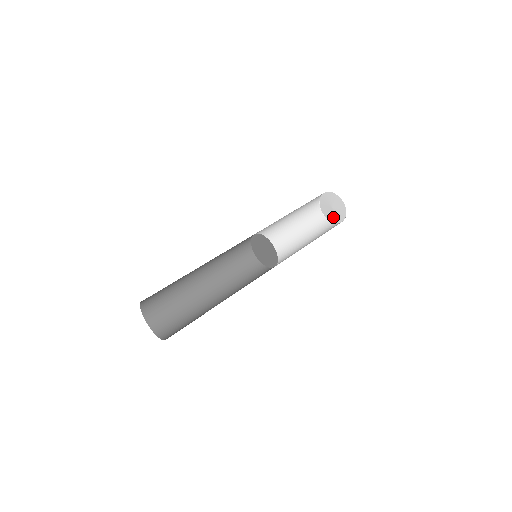
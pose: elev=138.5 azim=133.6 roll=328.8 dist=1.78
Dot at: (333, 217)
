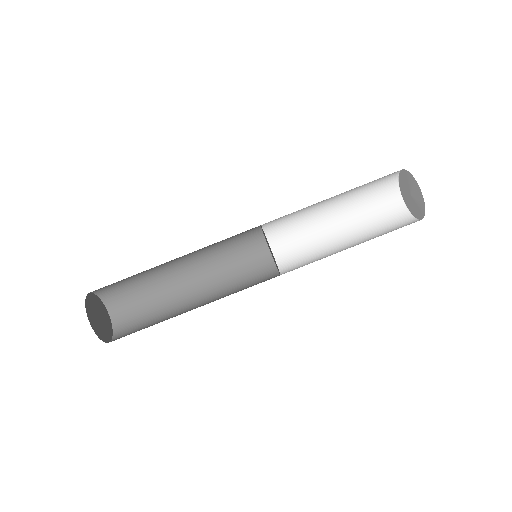
Dot at: (413, 208)
